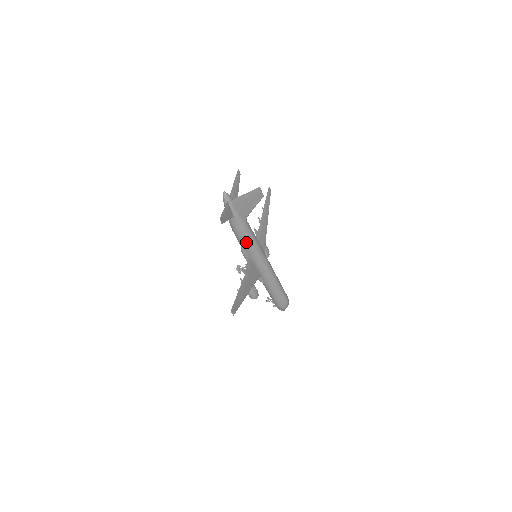
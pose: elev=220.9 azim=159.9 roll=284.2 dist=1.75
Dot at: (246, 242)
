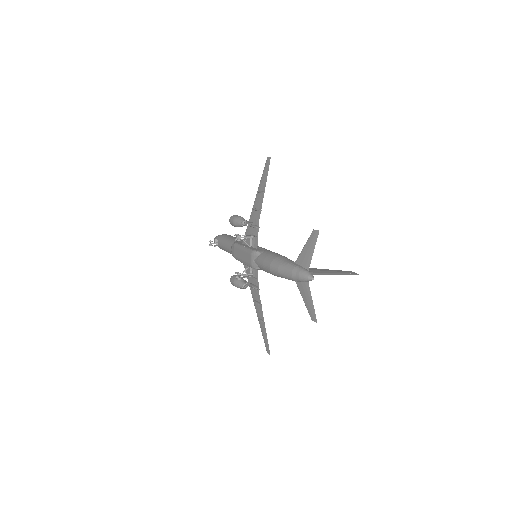
Dot at: occluded
